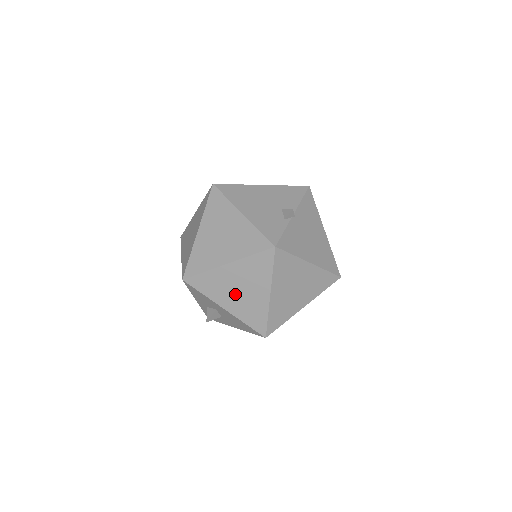
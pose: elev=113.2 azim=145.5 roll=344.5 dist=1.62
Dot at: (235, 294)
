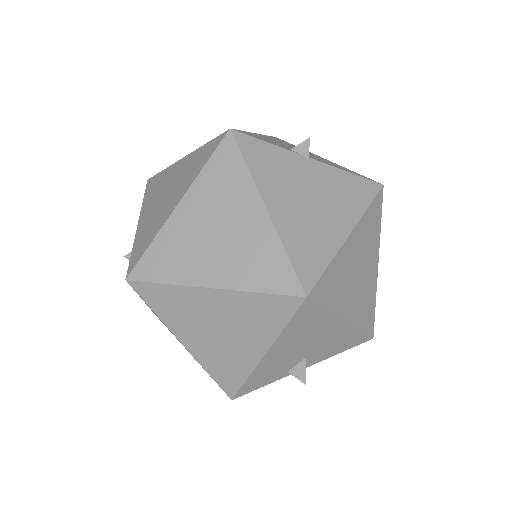
Dot at: (159, 201)
